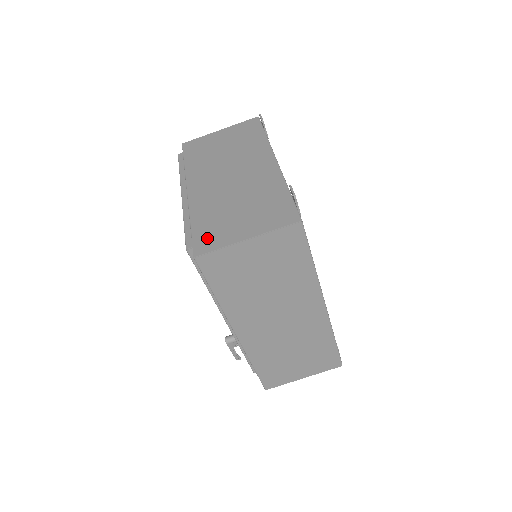
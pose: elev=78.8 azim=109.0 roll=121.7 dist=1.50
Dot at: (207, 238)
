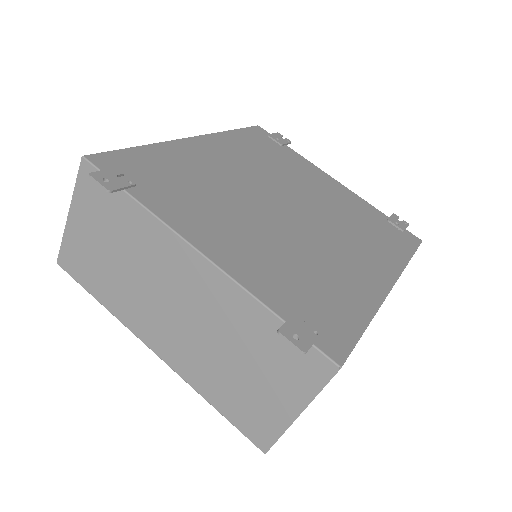
Dot at: (252, 424)
